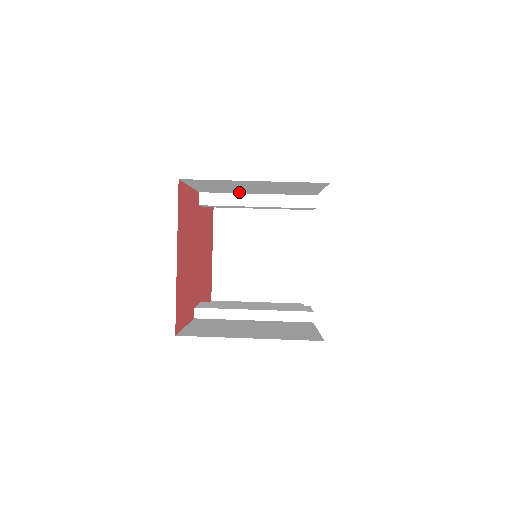
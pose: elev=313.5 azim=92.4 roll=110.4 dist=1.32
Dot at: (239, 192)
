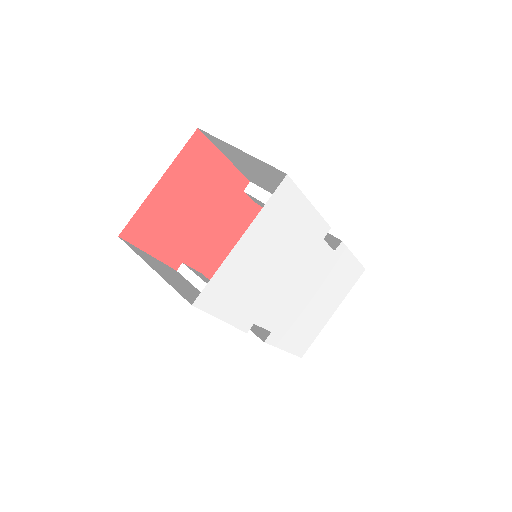
Dot at: (272, 192)
